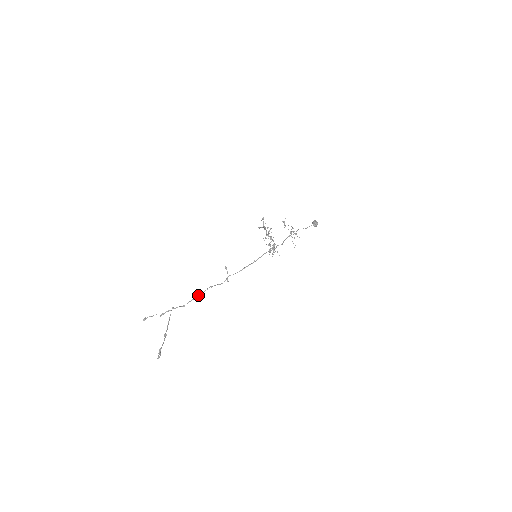
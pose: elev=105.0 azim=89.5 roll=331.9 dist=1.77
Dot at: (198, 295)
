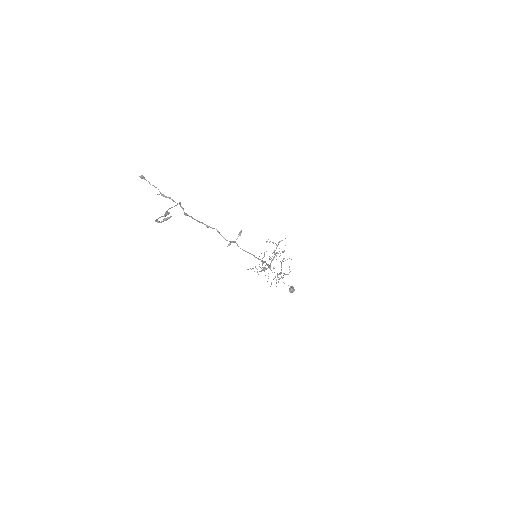
Dot at: occluded
